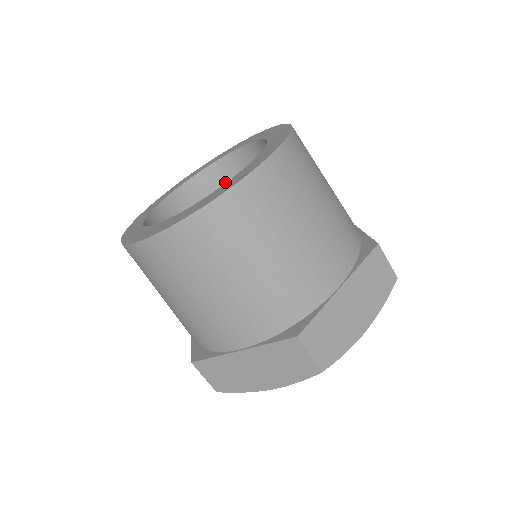
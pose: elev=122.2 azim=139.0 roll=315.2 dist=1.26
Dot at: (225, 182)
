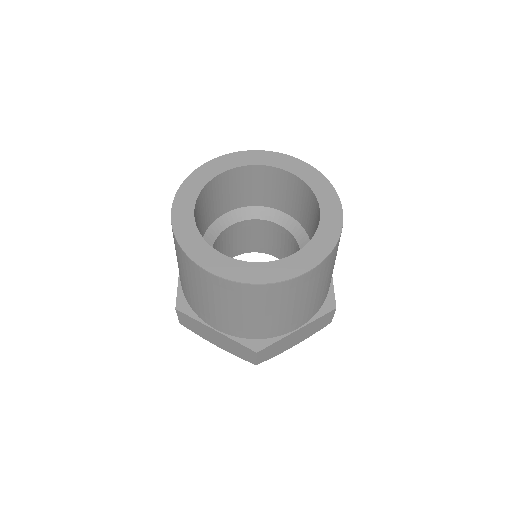
Dot at: (213, 194)
